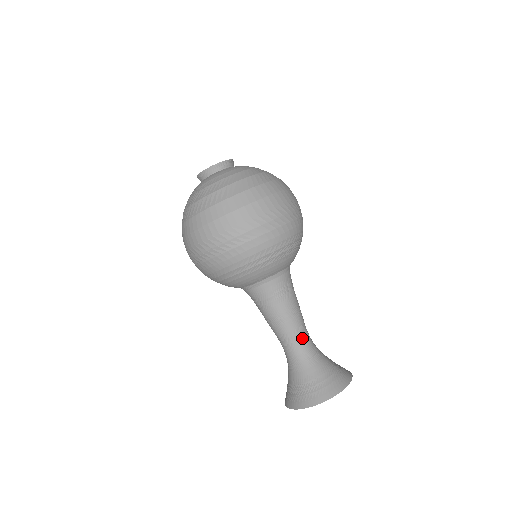
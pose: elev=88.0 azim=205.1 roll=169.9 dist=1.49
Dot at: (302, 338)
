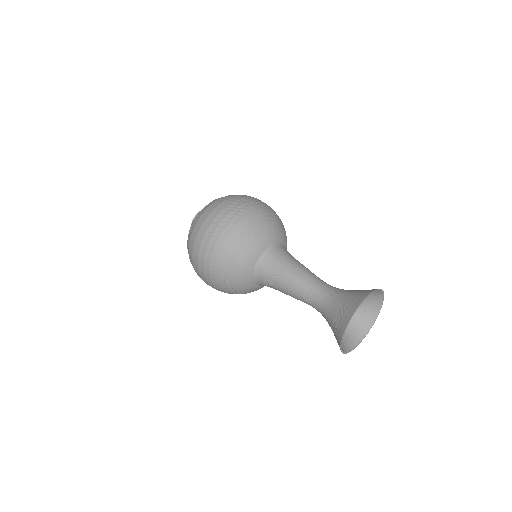
Dot at: (320, 283)
